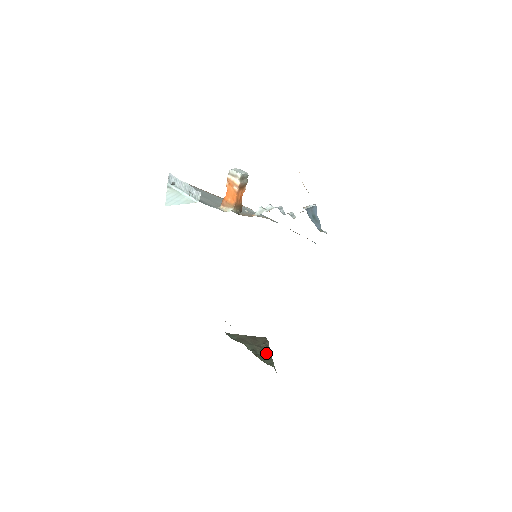
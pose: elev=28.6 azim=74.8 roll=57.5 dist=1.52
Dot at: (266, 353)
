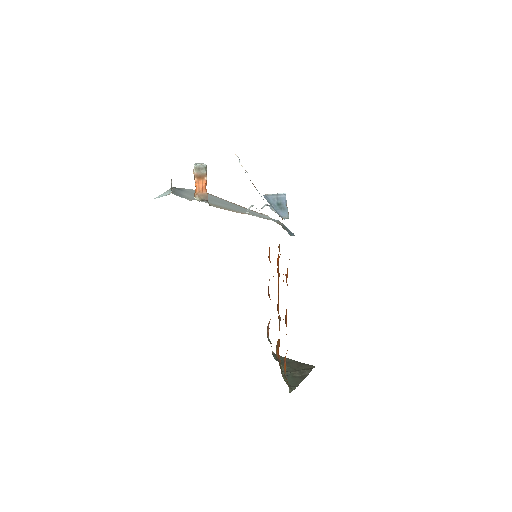
Dot at: (299, 377)
